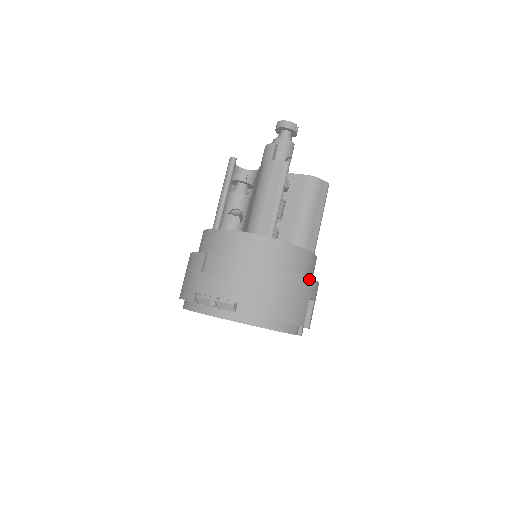
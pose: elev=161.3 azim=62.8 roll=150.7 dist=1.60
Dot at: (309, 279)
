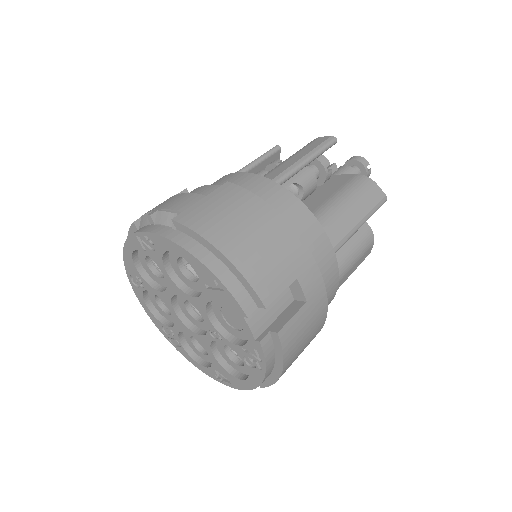
Dot at: (306, 250)
